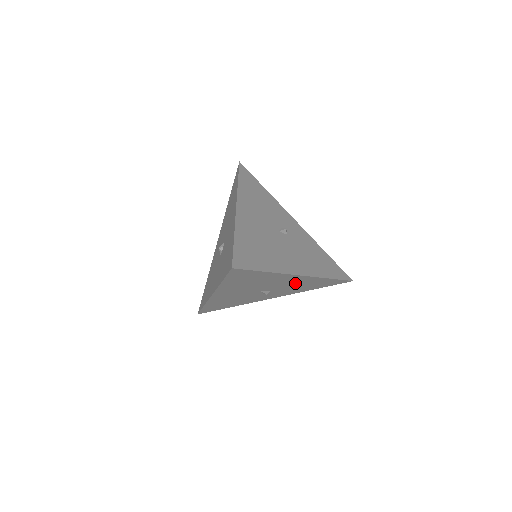
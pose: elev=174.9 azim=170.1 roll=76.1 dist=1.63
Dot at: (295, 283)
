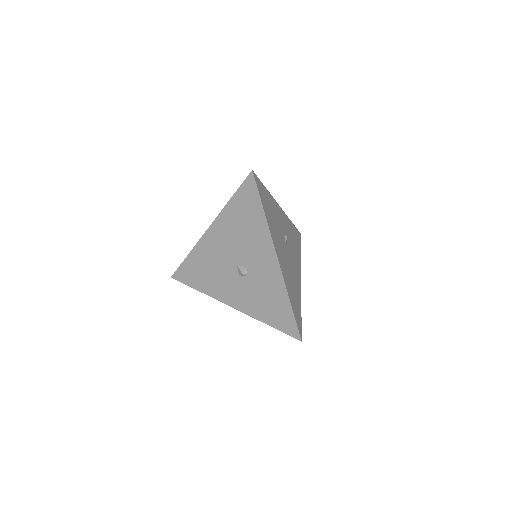
Dot at: occluded
